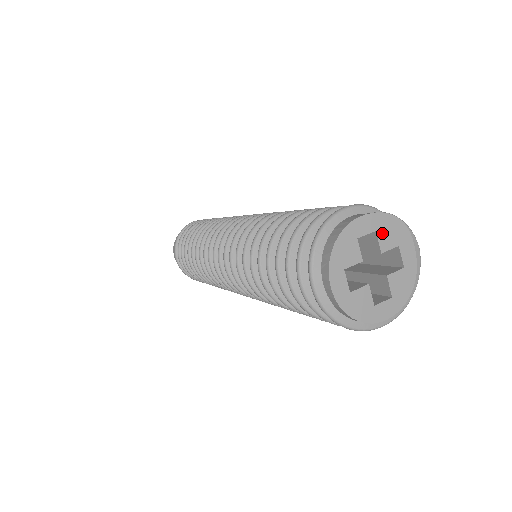
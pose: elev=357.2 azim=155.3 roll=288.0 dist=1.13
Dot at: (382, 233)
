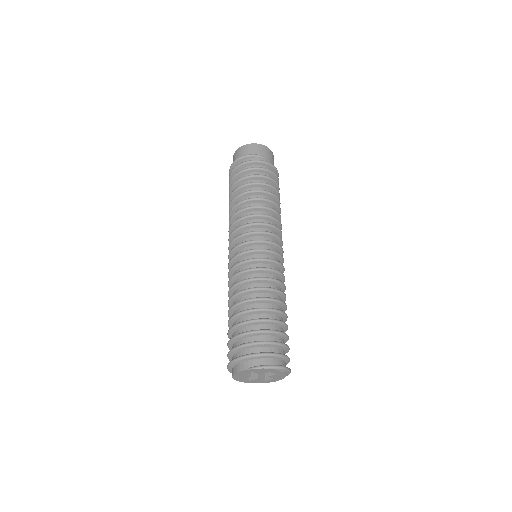
Dot at: (257, 372)
